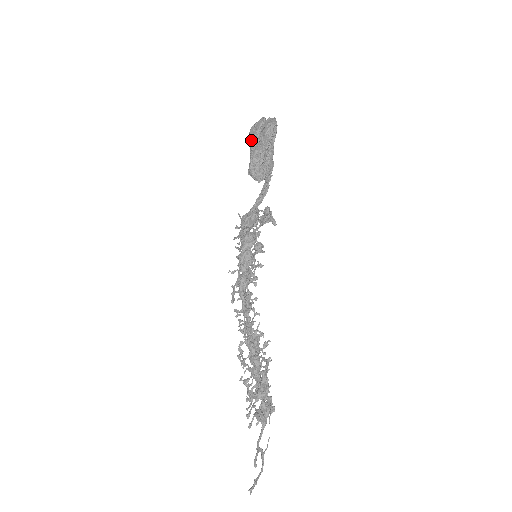
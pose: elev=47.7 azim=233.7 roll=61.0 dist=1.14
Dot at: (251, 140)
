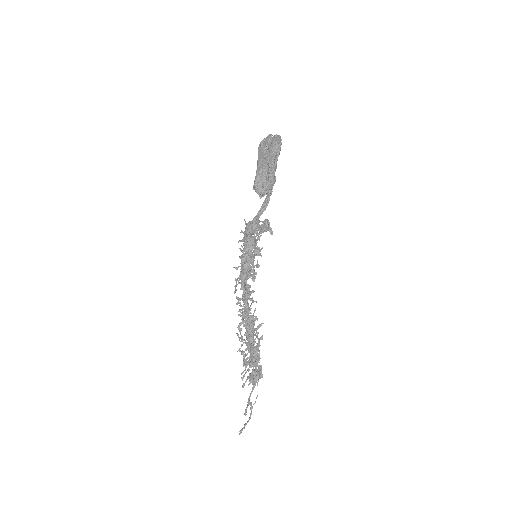
Dot at: (258, 156)
